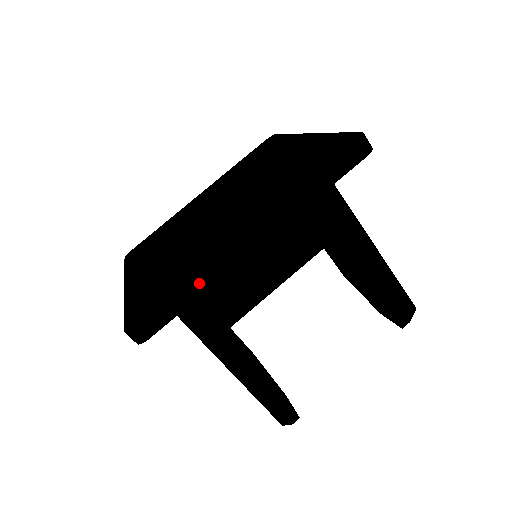
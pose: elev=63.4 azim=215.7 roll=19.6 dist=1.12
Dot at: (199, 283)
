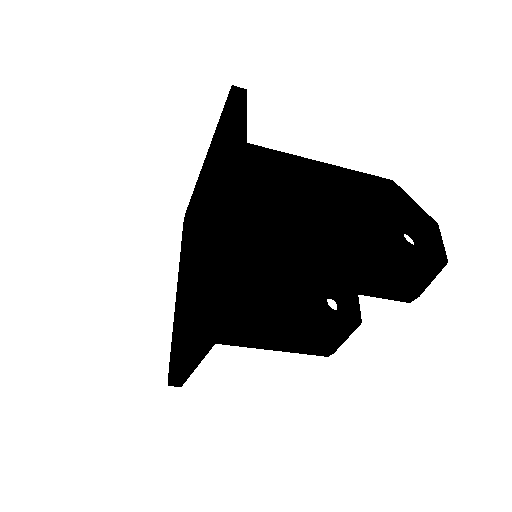
Dot at: (184, 372)
